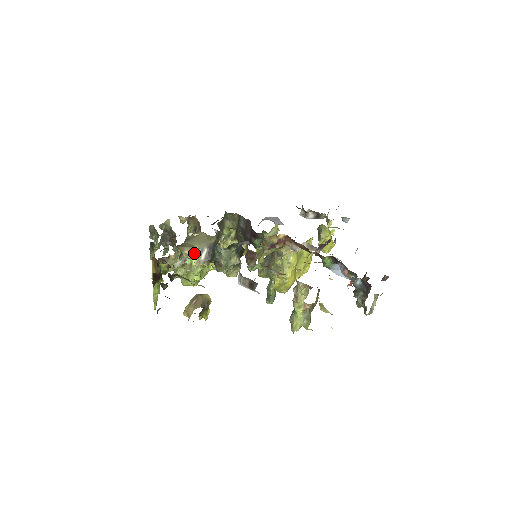
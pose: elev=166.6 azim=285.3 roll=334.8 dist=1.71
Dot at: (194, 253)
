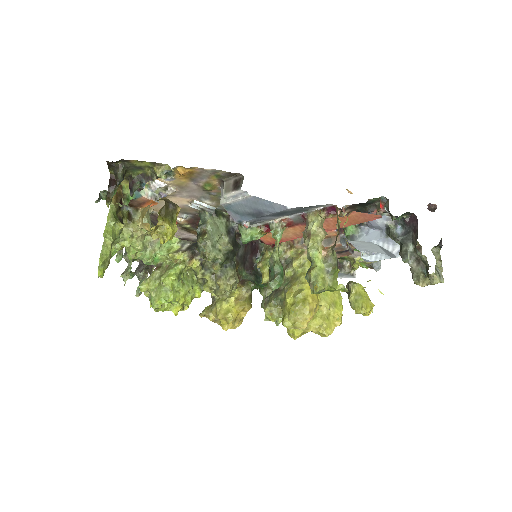
Dot at: (173, 244)
